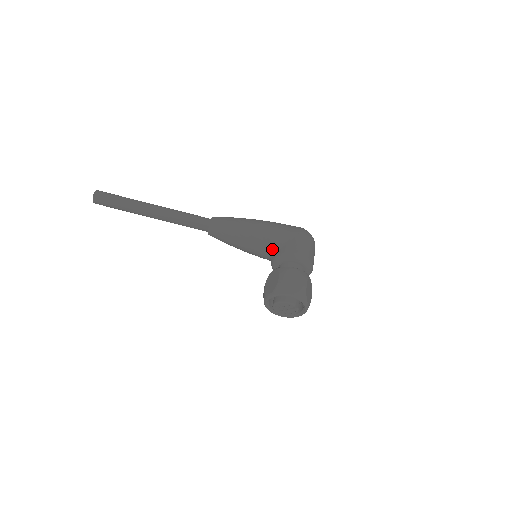
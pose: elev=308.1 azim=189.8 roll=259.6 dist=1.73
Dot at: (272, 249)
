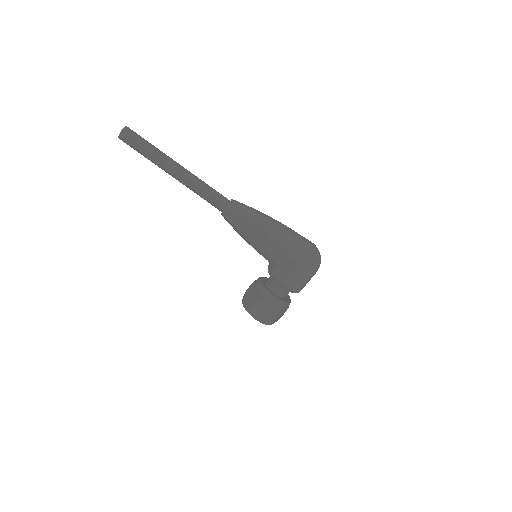
Dot at: (270, 262)
